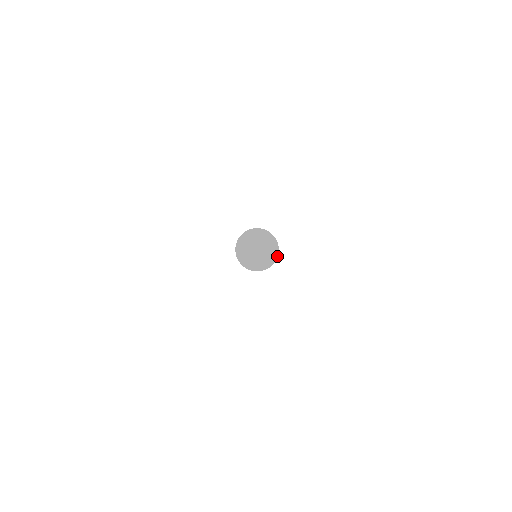
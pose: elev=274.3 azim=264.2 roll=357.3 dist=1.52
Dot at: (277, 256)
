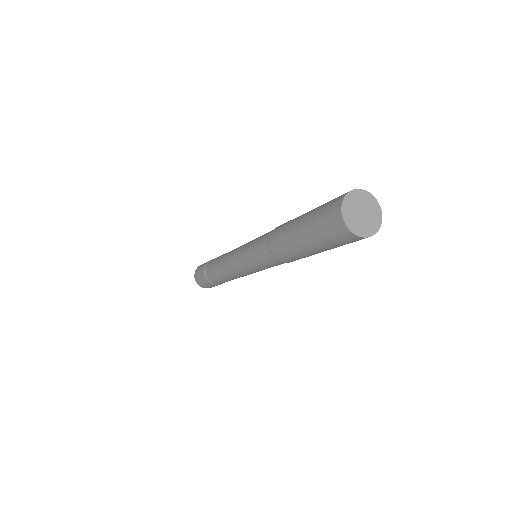
Dot at: occluded
